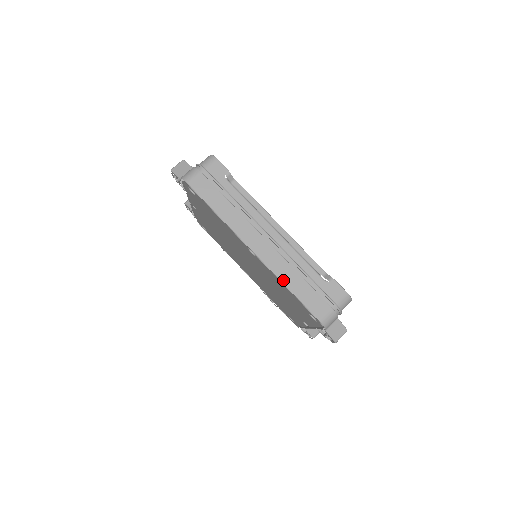
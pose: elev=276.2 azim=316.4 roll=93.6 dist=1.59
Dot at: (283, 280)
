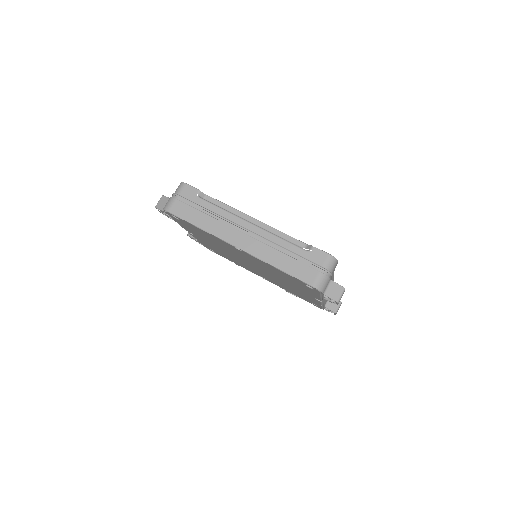
Dot at: (270, 262)
